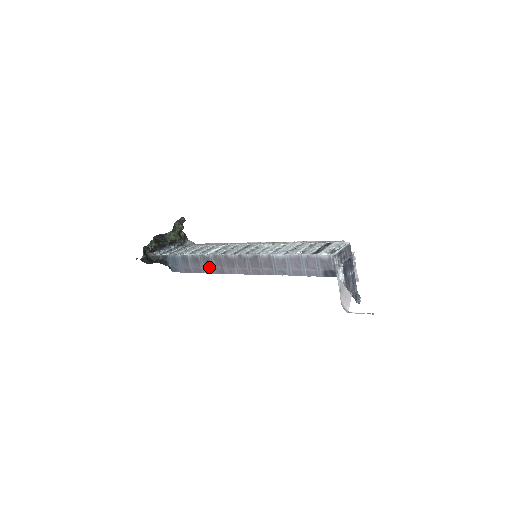
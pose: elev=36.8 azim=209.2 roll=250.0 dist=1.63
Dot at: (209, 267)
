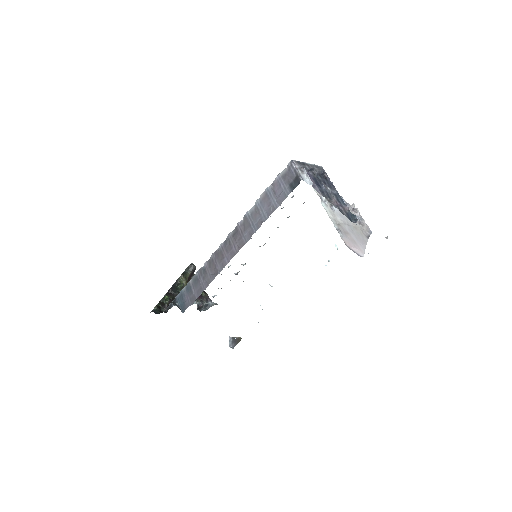
Dot at: (206, 278)
